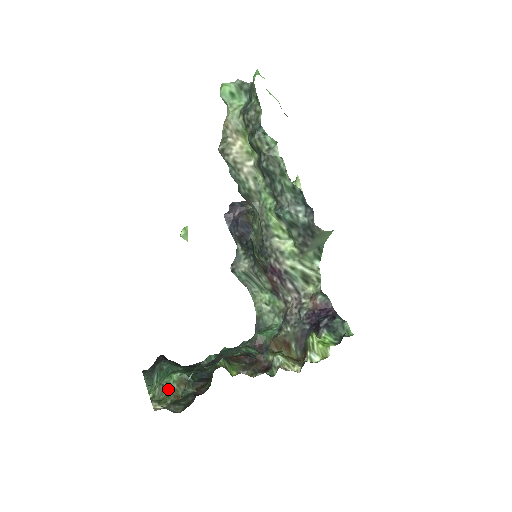
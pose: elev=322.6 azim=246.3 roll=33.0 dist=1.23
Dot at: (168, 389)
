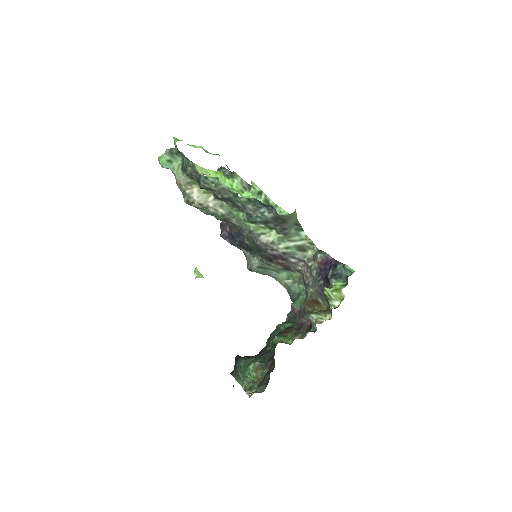
Dot at: (251, 378)
